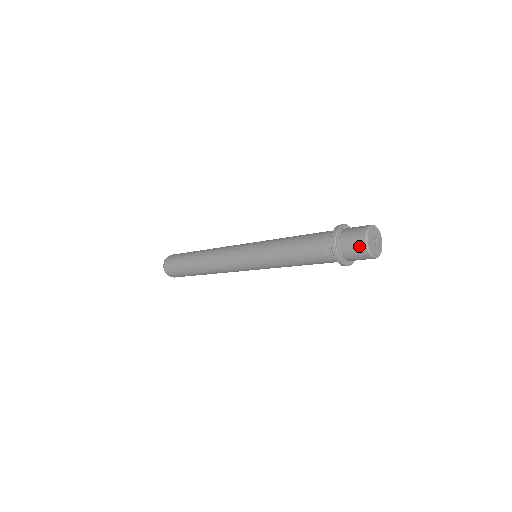
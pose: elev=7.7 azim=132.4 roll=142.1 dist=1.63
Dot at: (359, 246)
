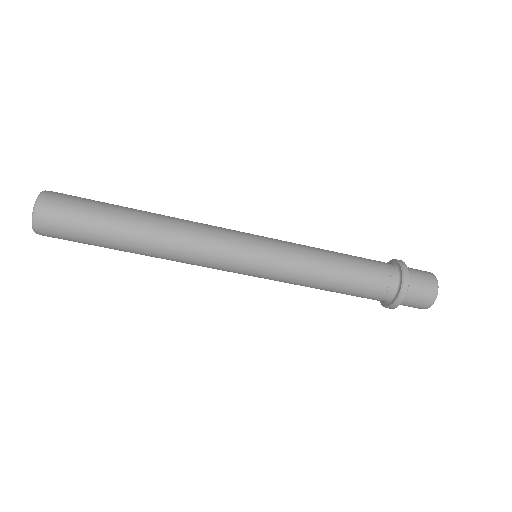
Dot at: (429, 295)
